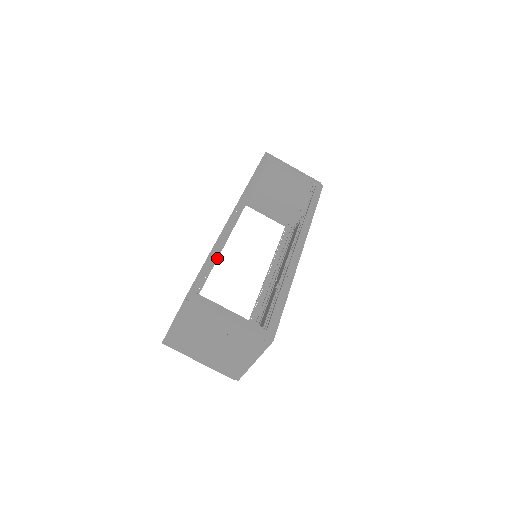
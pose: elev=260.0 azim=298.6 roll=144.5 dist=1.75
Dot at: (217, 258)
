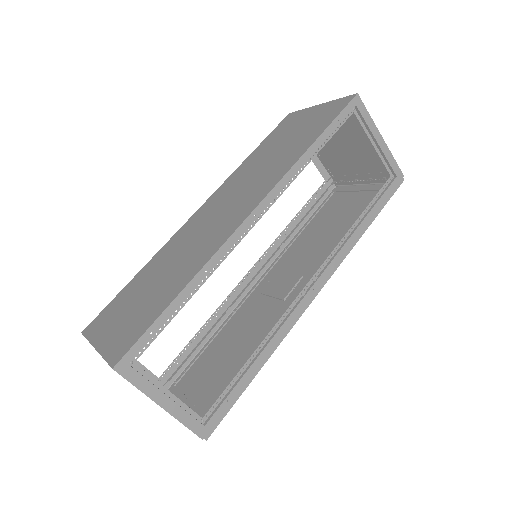
Dot at: (188, 300)
